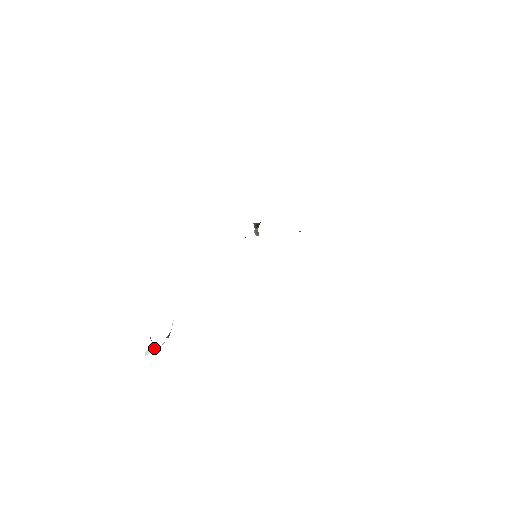
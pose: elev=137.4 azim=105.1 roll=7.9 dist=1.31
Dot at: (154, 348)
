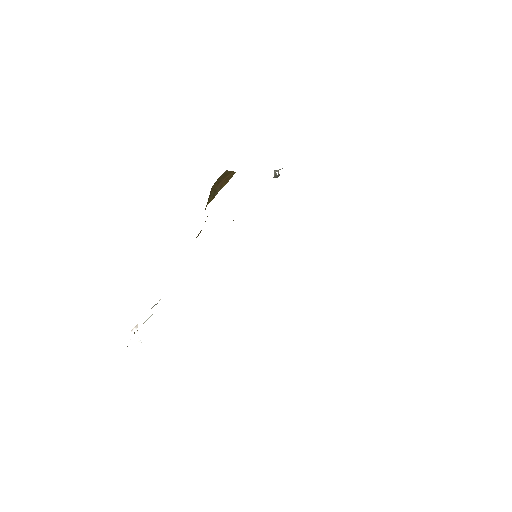
Dot at: (138, 338)
